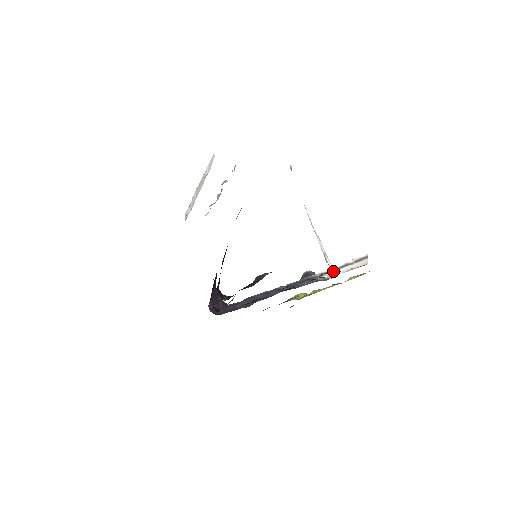
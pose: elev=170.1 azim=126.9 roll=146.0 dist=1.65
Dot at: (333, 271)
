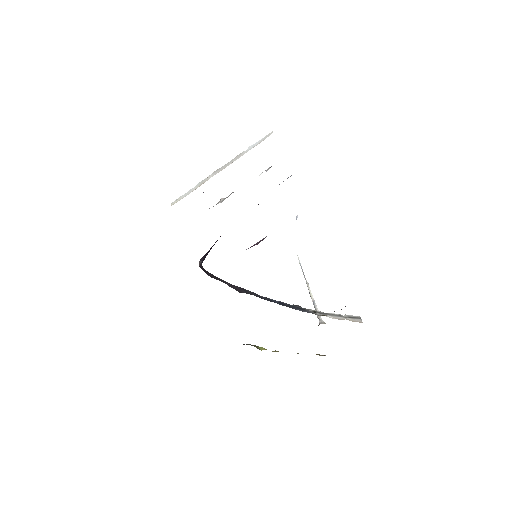
Dot at: (327, 314)
